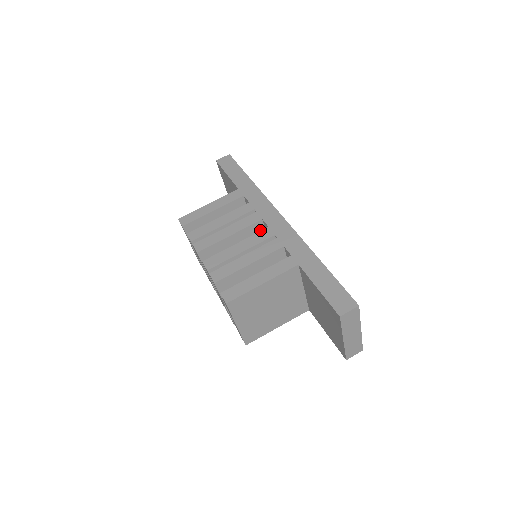
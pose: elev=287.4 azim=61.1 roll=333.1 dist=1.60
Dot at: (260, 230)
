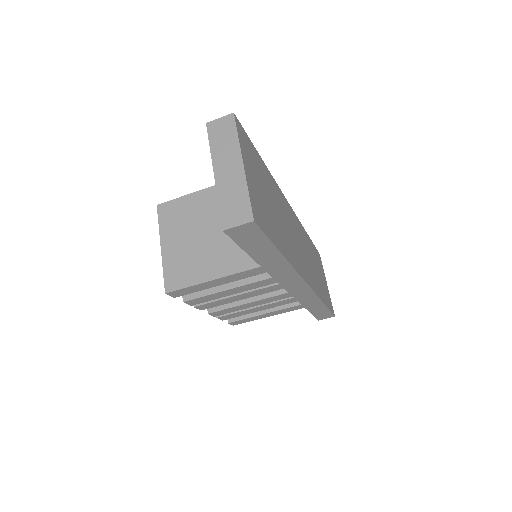
Dot at: occluded
